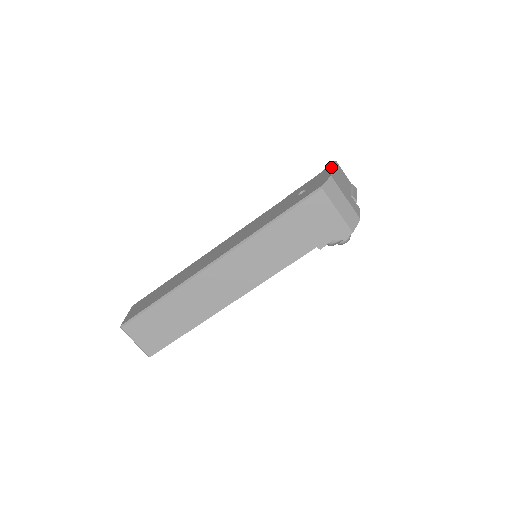
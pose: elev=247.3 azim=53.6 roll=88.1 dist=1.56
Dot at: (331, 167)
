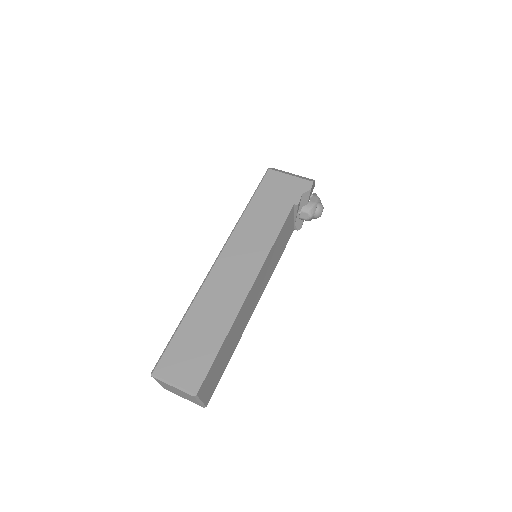
Dot at: occluded
